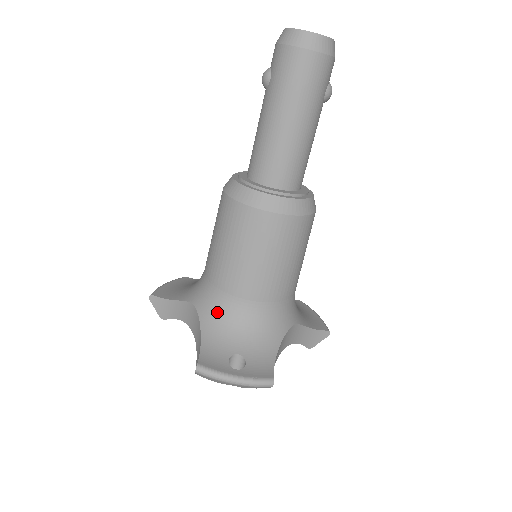
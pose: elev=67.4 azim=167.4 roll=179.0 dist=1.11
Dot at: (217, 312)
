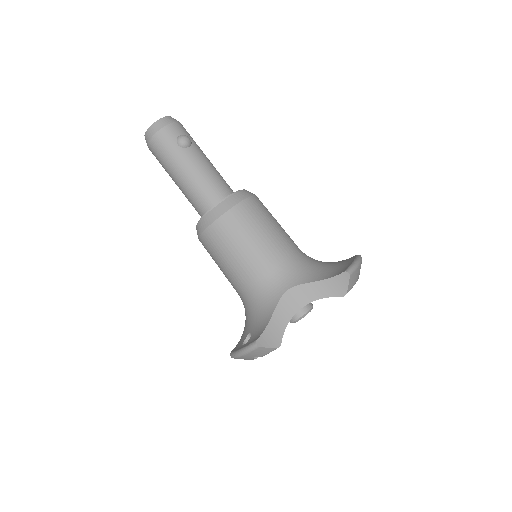
Dot at: (245, 311)
